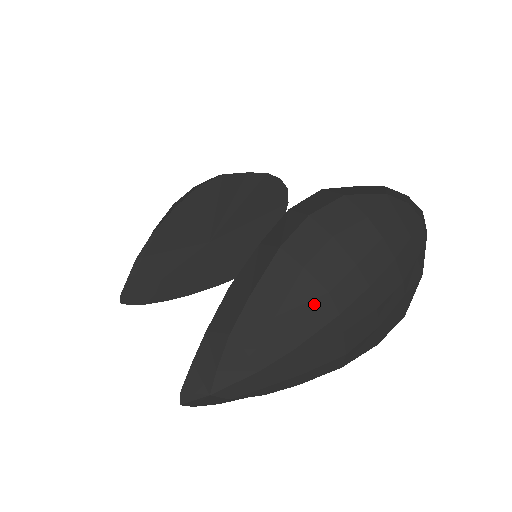
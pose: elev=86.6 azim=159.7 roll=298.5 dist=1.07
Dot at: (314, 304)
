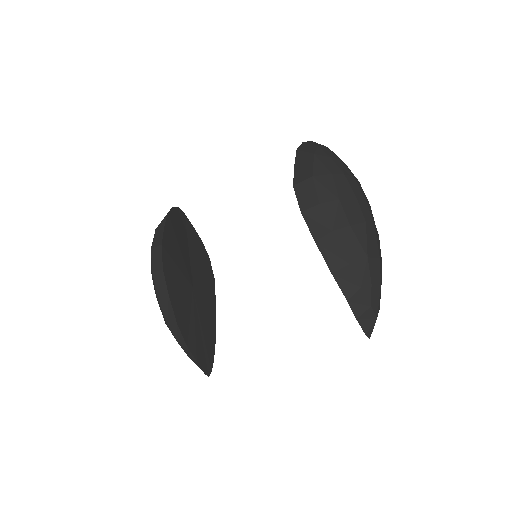
Dot at: (368, 233)
